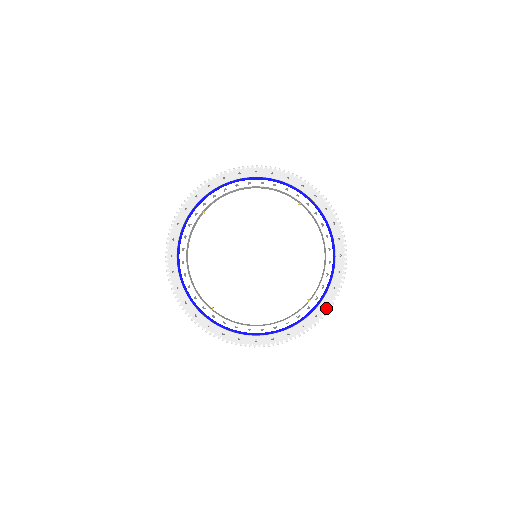
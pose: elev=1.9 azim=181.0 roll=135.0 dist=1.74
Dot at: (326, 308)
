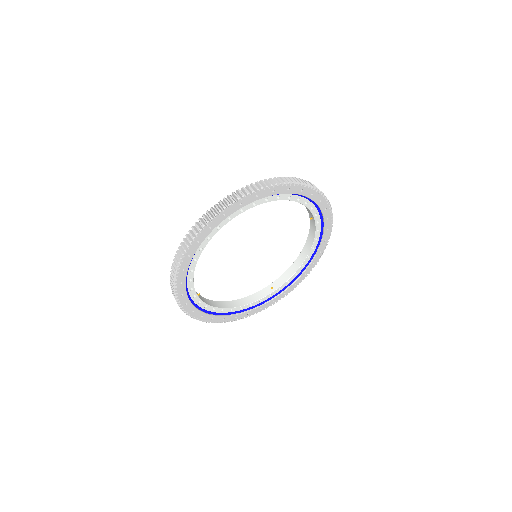
Dot at: (329, 210)
